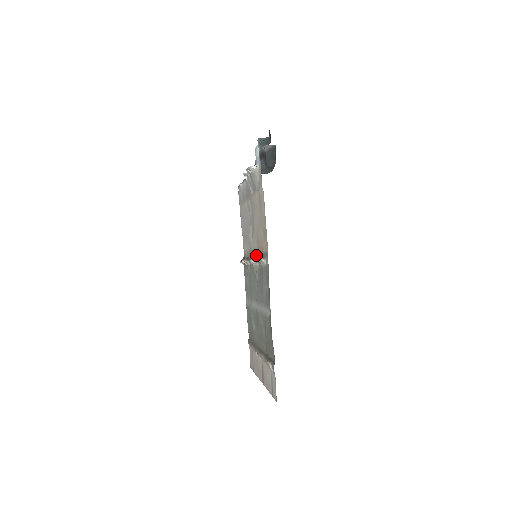
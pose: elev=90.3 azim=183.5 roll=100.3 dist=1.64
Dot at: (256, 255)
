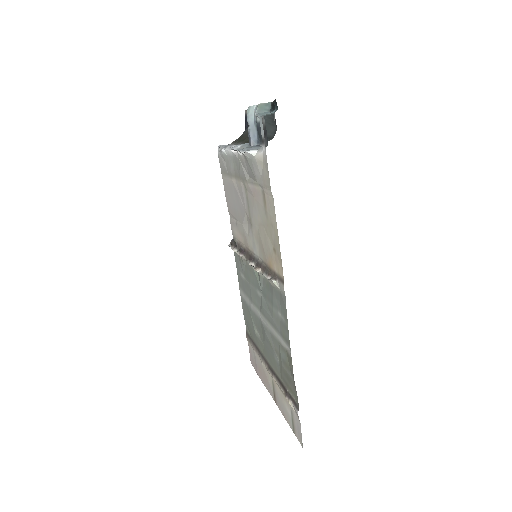
Dot at: (258, 261)
